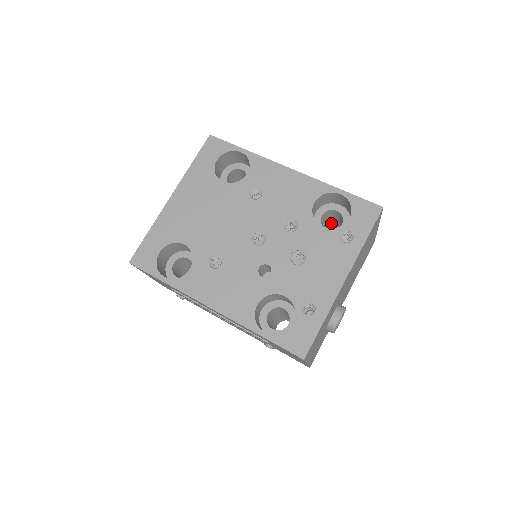
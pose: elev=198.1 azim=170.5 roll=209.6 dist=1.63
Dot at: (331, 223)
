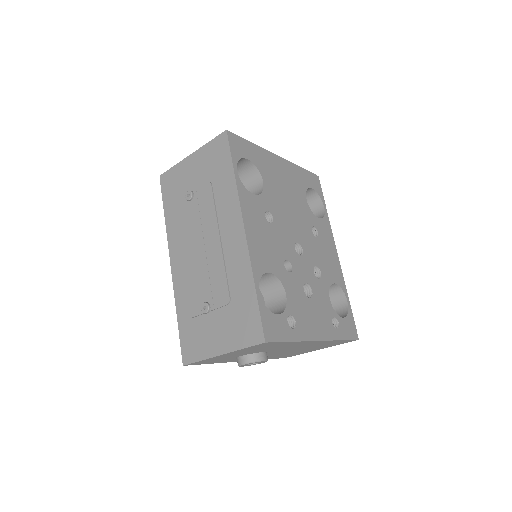
Dot at: occluded
